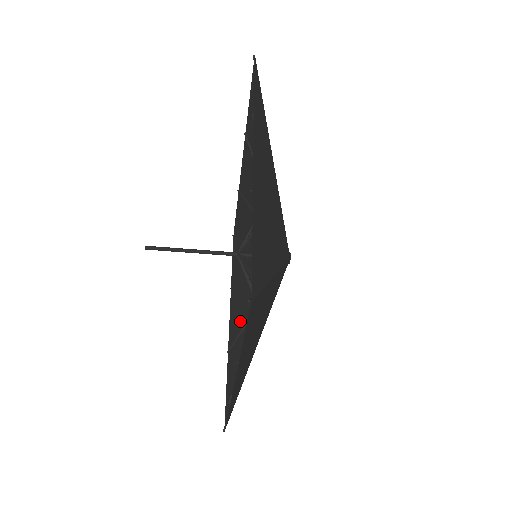
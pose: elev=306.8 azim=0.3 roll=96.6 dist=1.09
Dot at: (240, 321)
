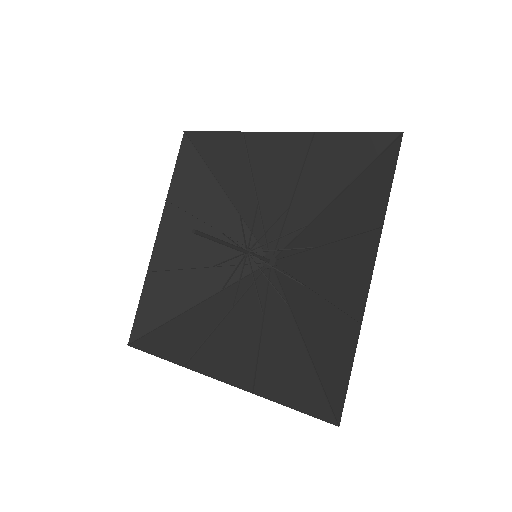
Dot at: (177, 256)
